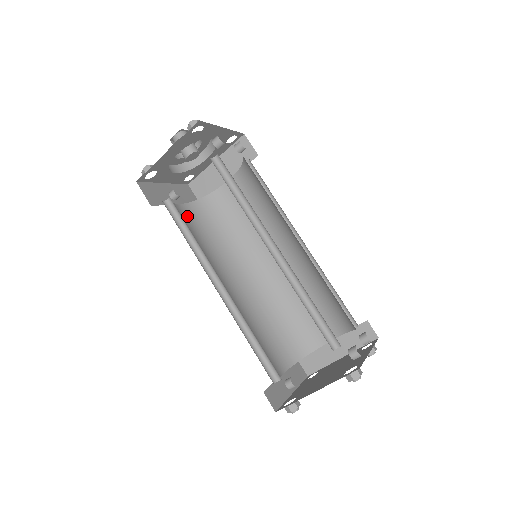
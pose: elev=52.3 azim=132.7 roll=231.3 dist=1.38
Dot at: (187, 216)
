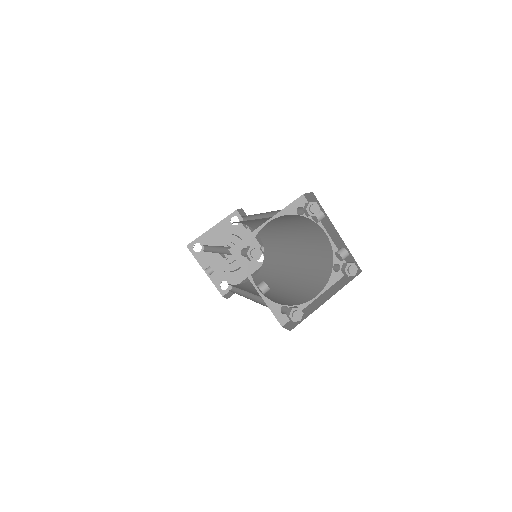
Dot at: occluded
